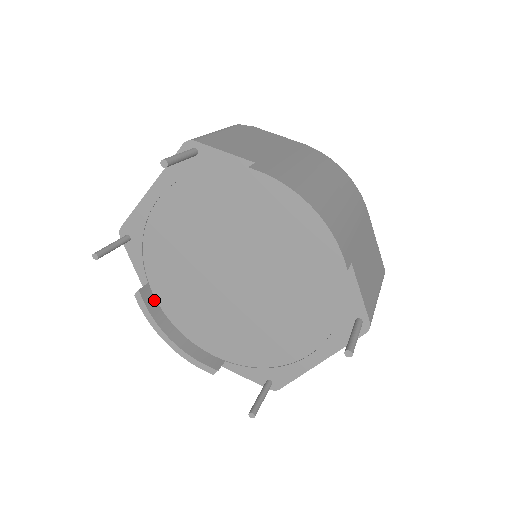
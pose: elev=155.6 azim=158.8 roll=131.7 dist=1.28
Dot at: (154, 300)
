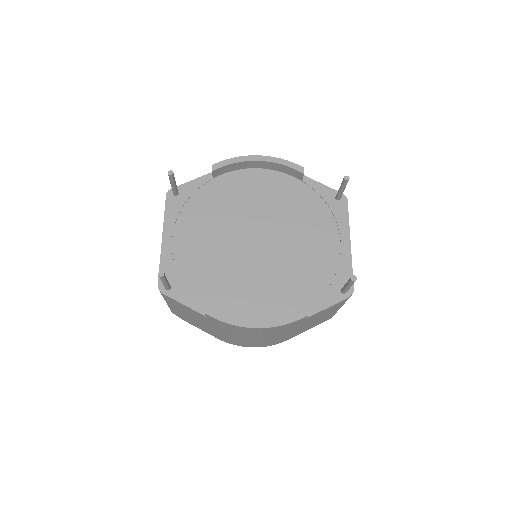
Dot at: occluded
